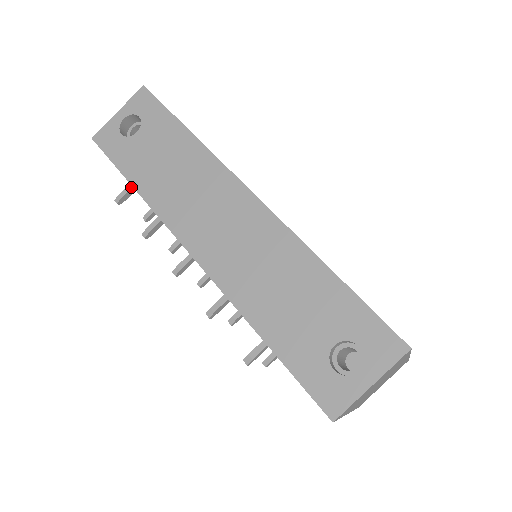
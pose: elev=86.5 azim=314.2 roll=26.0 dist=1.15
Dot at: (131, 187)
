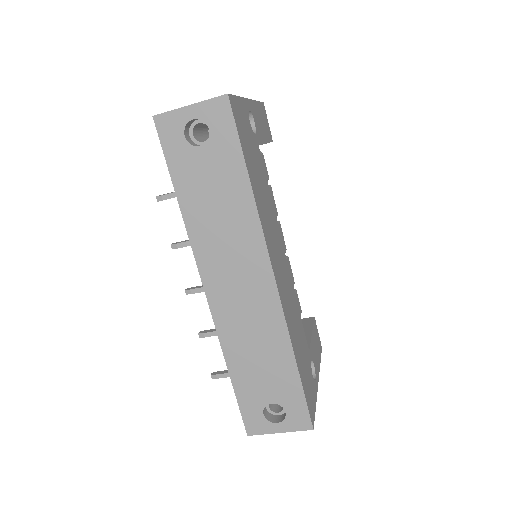
Dot at: (176, 196)
